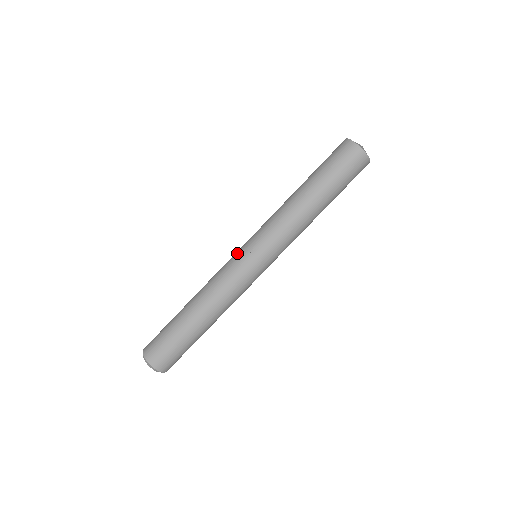
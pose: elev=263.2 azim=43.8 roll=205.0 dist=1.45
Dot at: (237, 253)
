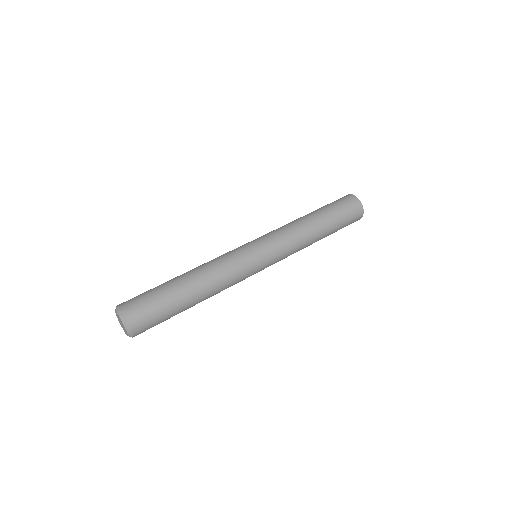
Dot at: occluded
